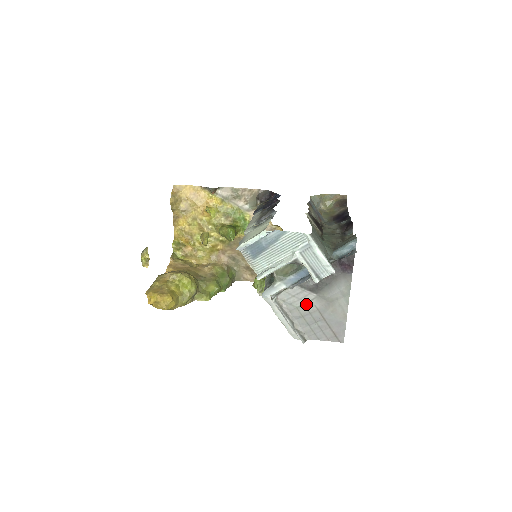
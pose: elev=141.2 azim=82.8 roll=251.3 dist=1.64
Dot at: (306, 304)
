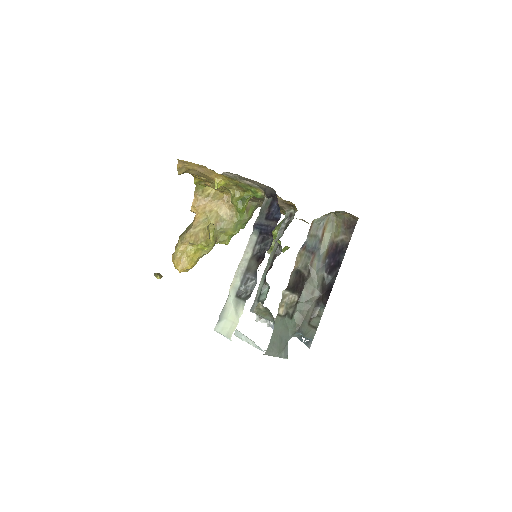
Dot at: occluded
